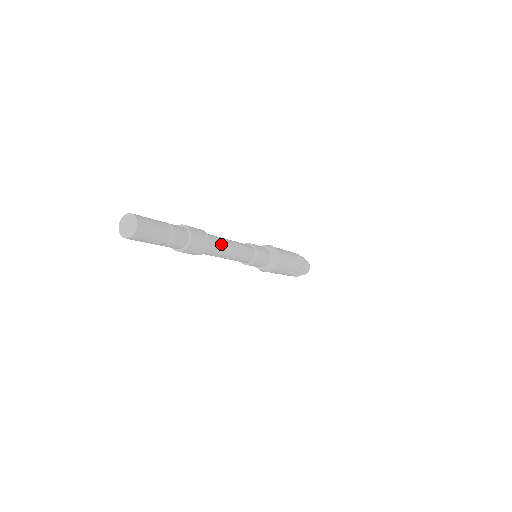
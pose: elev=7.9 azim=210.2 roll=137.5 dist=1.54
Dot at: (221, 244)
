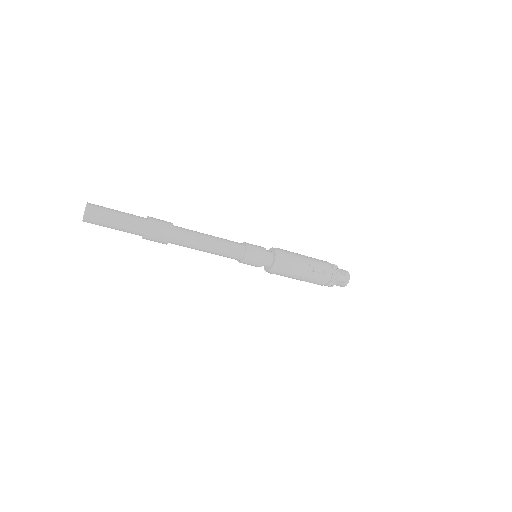
Dot at: (192, 232)
